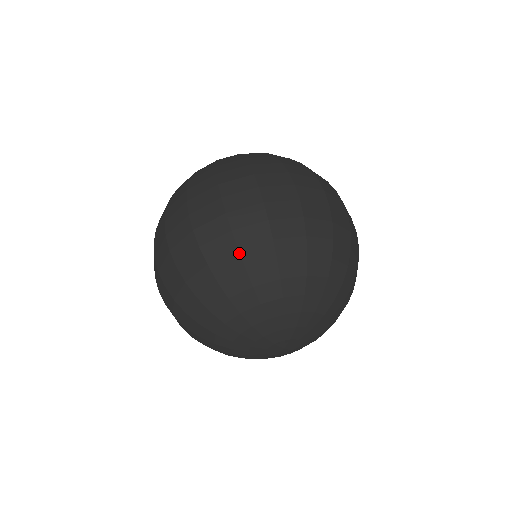
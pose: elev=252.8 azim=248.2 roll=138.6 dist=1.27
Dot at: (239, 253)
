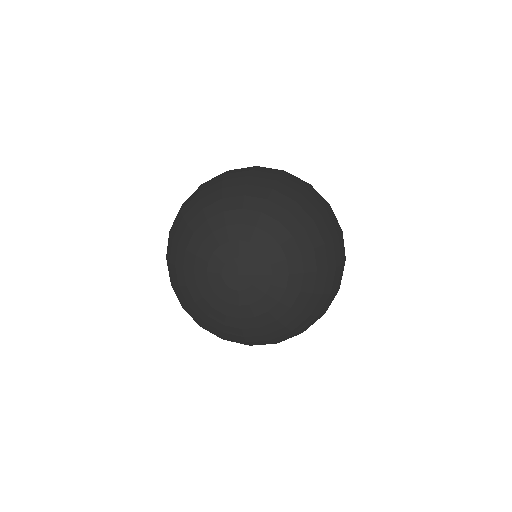
Dot at: (170, 236)
